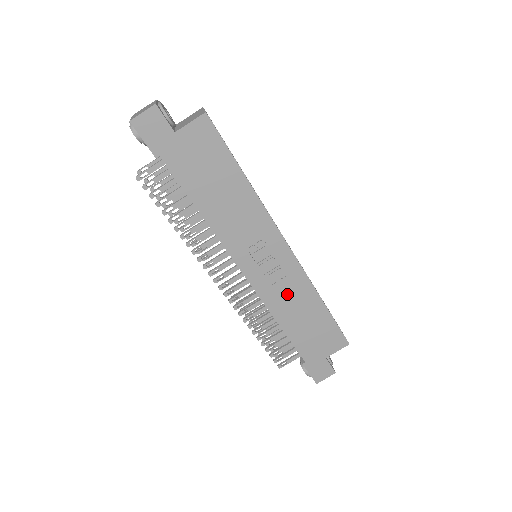
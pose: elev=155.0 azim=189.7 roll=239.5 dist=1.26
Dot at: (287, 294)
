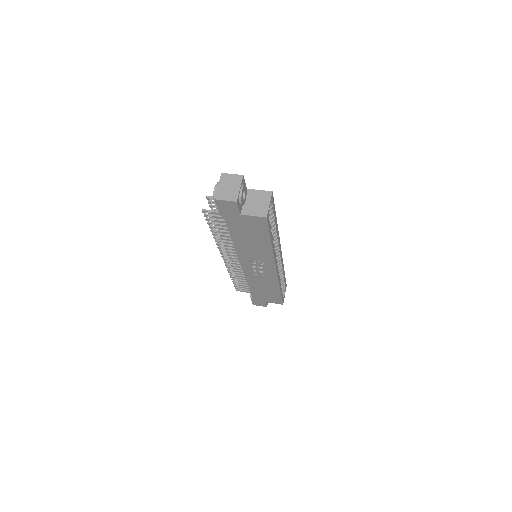
Dot at: (261, 280)
